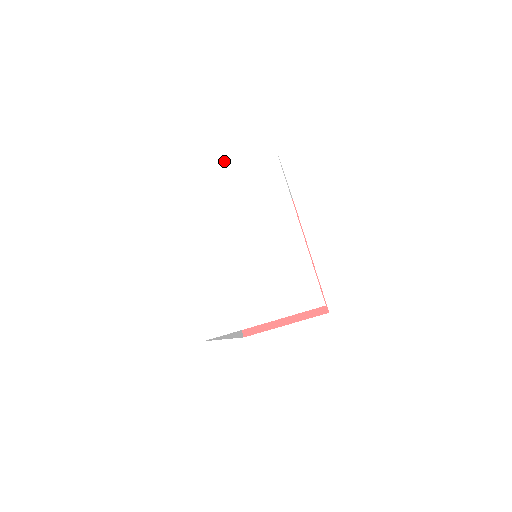
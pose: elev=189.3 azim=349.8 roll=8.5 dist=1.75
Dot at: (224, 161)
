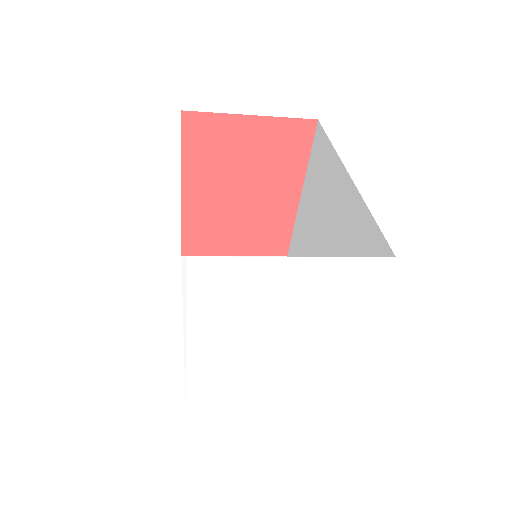
Dot at: occluded
